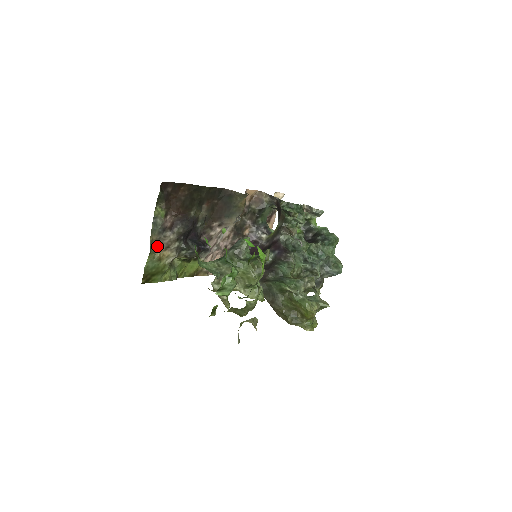
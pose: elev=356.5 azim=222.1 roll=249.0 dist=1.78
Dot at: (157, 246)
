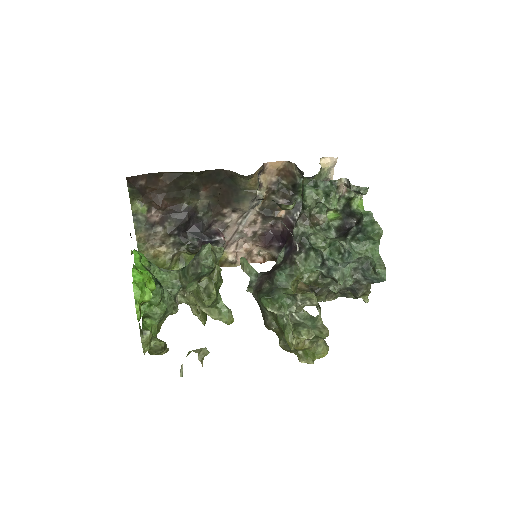
Dot at: (149, 243)
